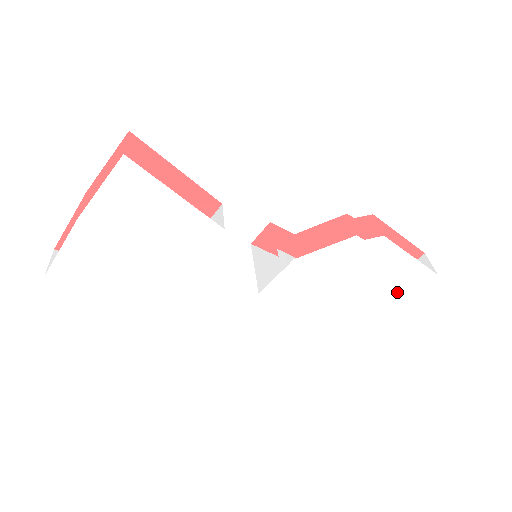
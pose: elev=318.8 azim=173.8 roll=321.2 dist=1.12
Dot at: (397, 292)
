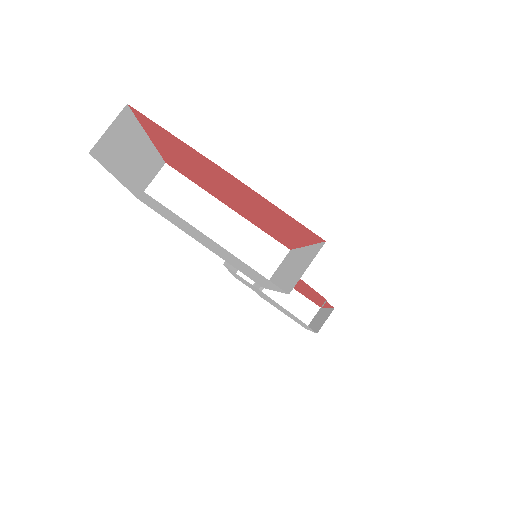
Dot at: occluded
